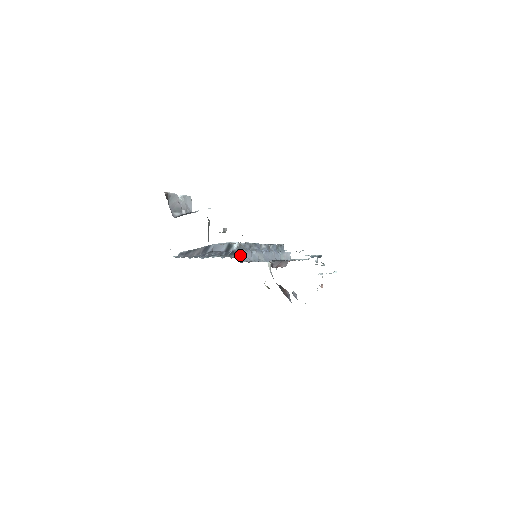
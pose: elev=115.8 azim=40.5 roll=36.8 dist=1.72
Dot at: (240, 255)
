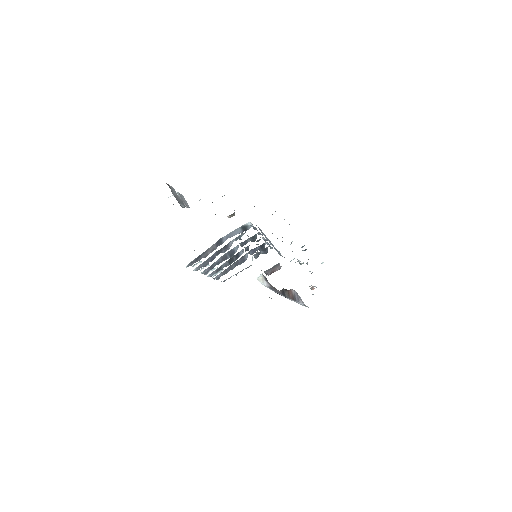
Dot at: (260, 230)
